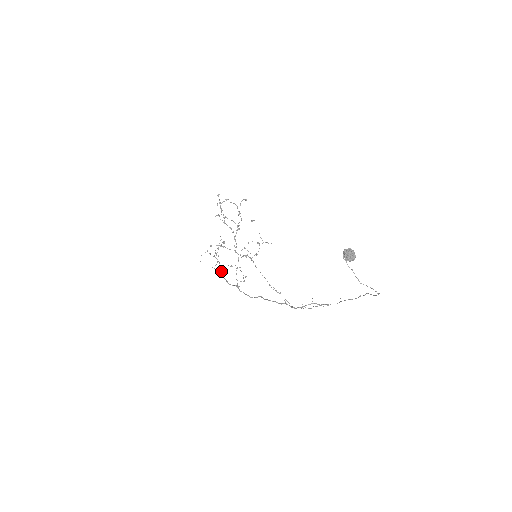
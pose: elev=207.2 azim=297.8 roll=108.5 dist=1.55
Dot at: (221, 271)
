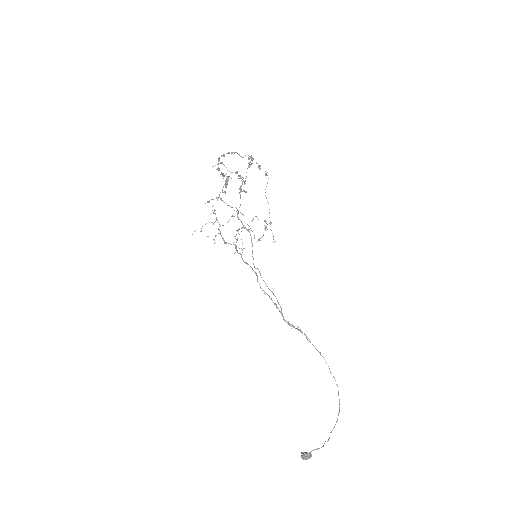
Dot at: (219, 230)
